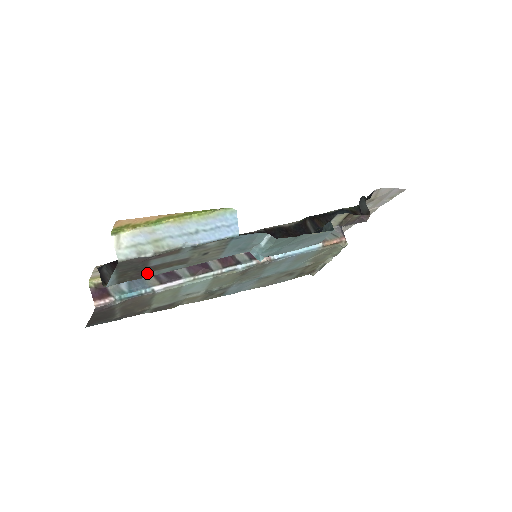
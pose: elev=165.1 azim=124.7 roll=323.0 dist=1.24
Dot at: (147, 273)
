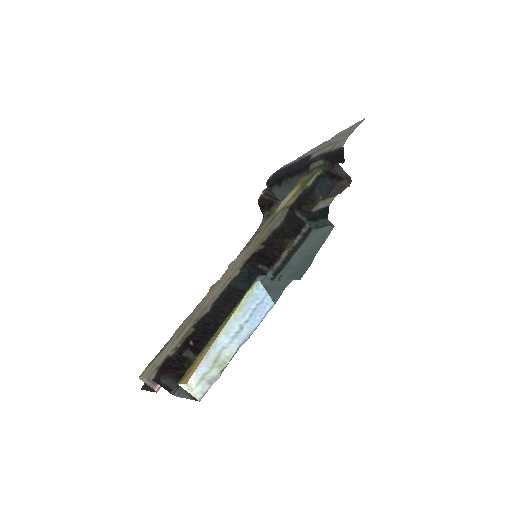
Dot at: occluded
